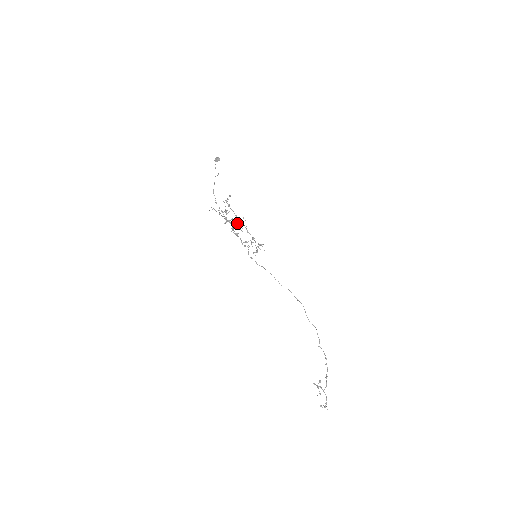
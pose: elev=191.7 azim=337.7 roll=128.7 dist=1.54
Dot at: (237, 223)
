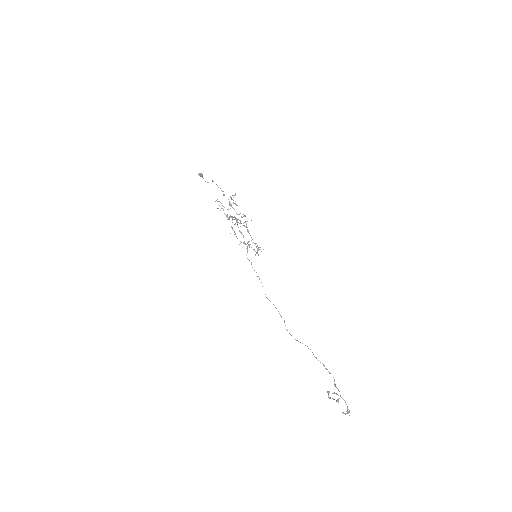
Dot at: occluded
